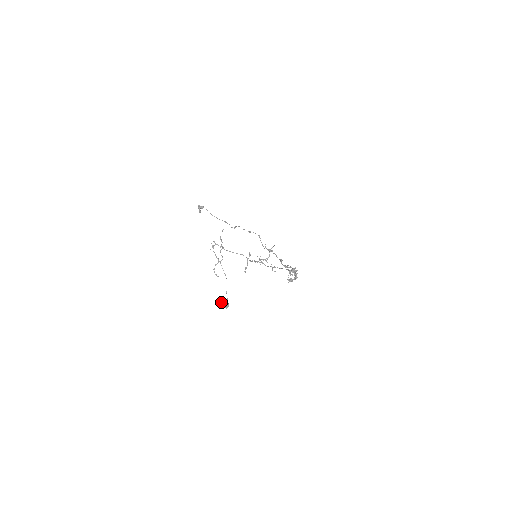
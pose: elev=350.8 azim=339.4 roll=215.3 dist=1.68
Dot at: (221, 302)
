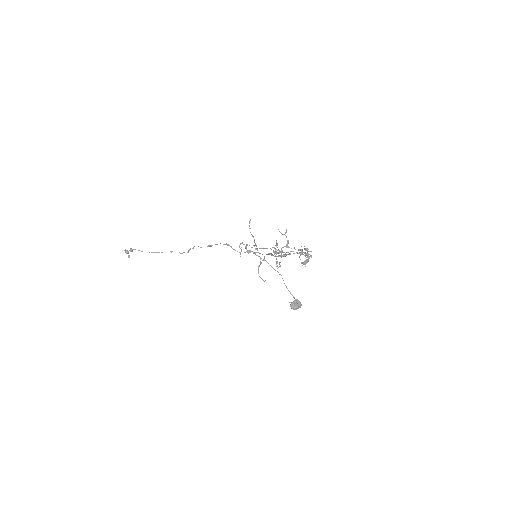
Dot at: (290, 304)
